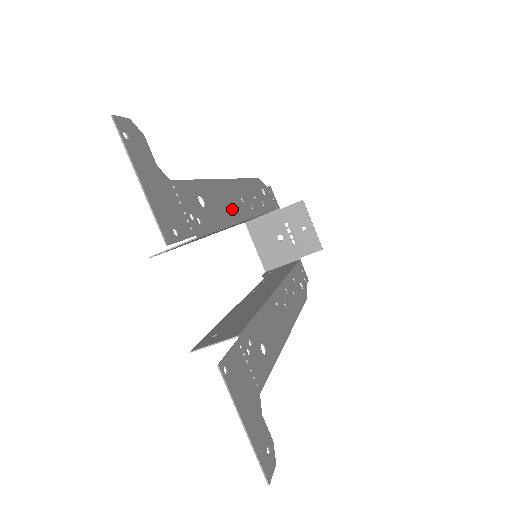
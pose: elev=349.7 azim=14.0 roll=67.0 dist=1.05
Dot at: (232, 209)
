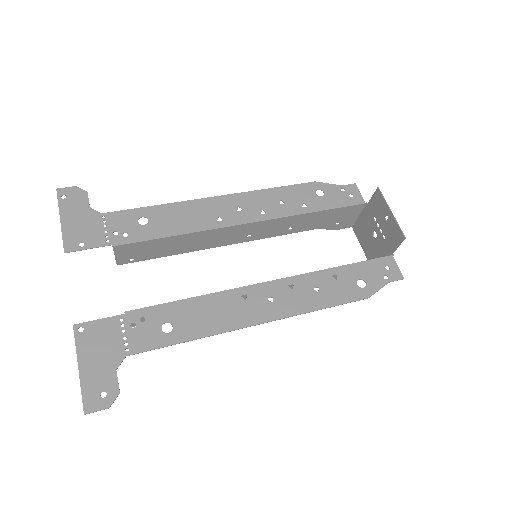
Dot at: (205, 220)
